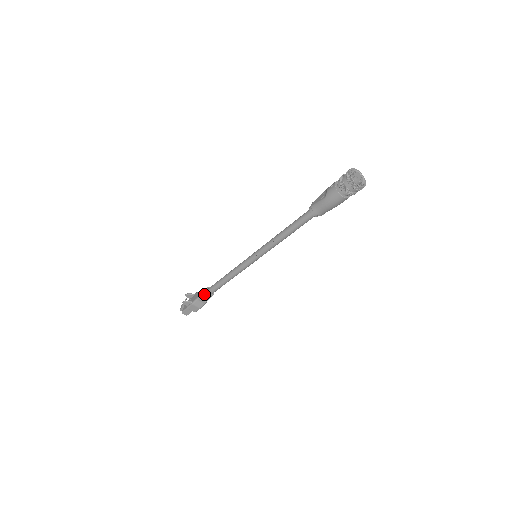
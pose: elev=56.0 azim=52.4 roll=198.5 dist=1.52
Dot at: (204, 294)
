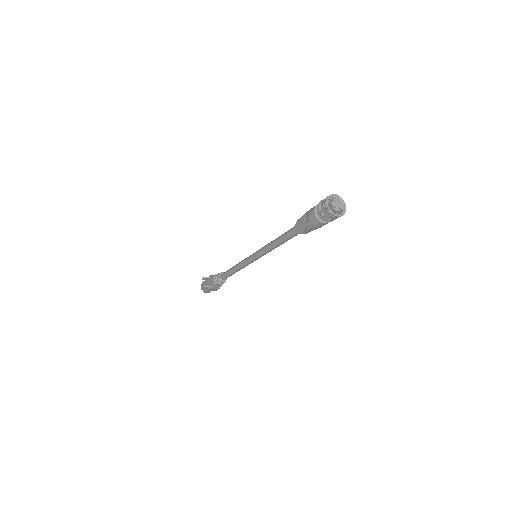
Dot at: (218, 281)
